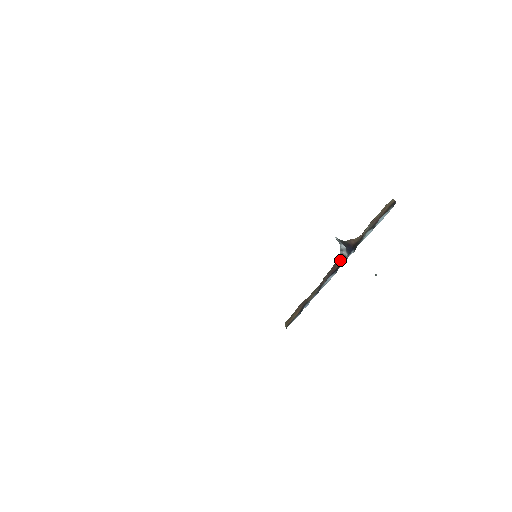
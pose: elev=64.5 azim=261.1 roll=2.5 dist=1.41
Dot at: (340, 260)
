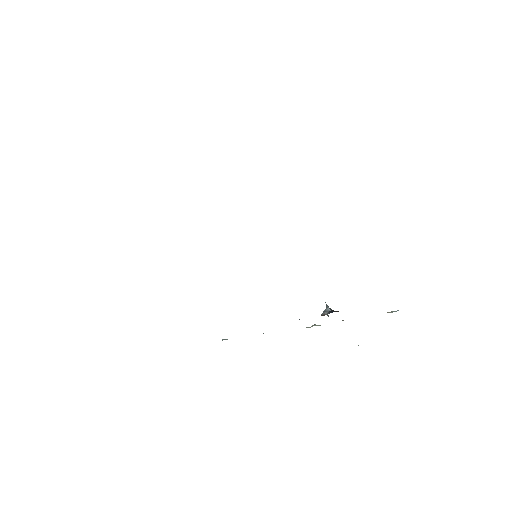
Dot at: occluded
